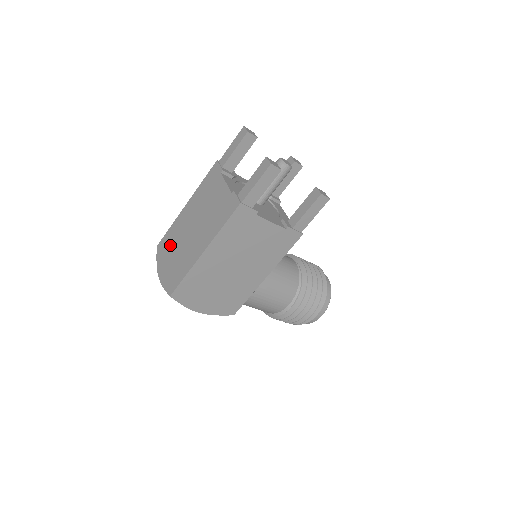
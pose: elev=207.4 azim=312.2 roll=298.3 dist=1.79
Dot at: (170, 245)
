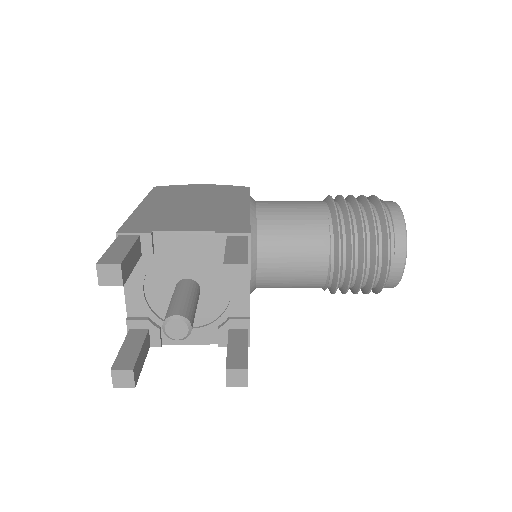
Dot at: occluded
